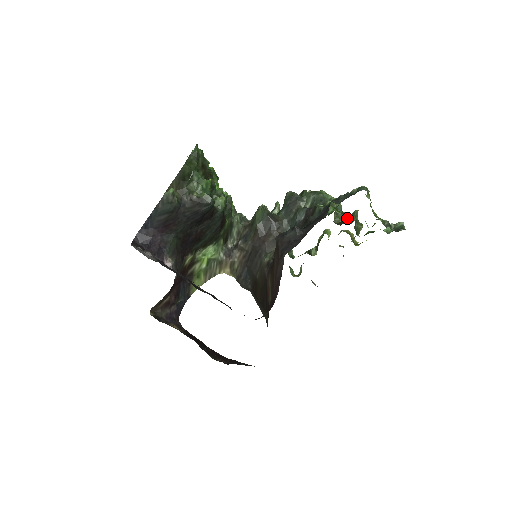
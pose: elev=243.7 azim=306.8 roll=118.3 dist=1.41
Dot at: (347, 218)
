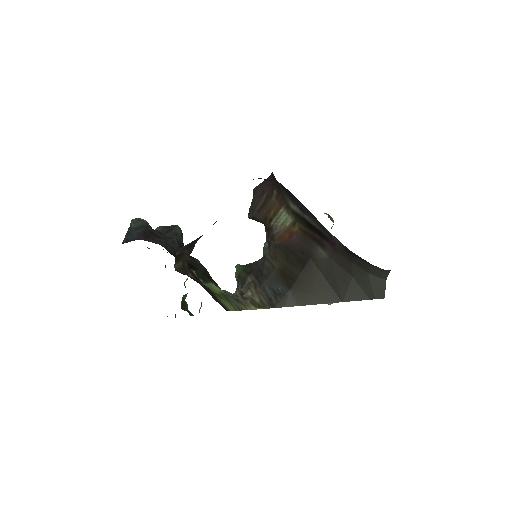
Dot at: occluded
